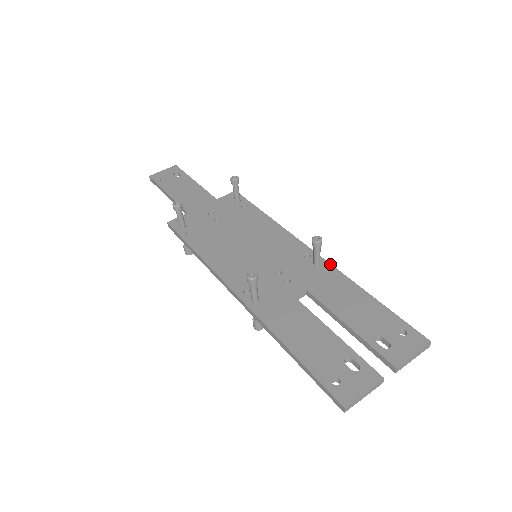
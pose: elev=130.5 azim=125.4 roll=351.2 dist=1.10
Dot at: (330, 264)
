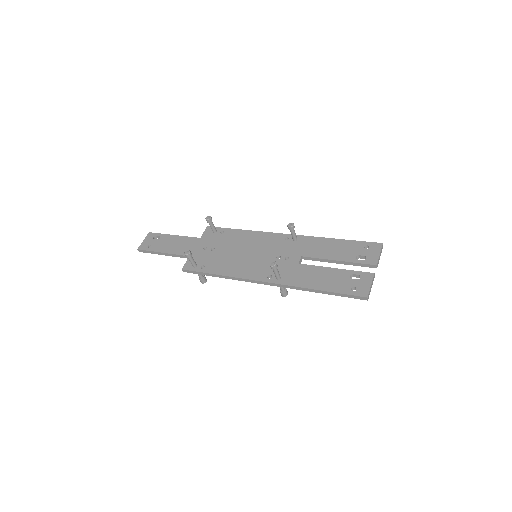
Dot at: (302, 236)
